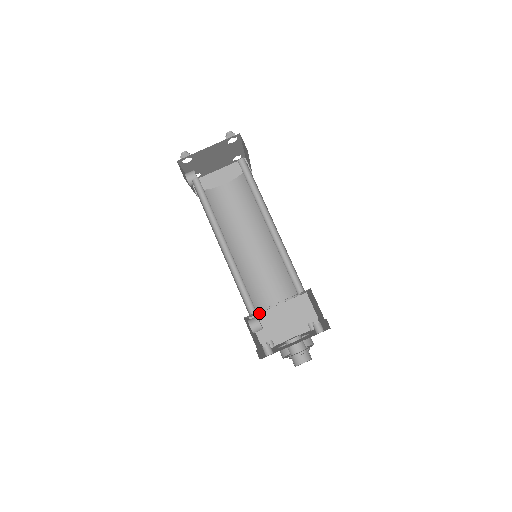
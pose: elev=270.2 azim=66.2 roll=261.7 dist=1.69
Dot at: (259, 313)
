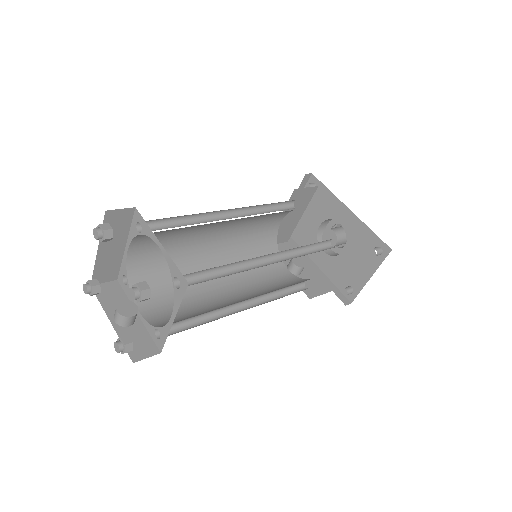
Dot at: occluded
